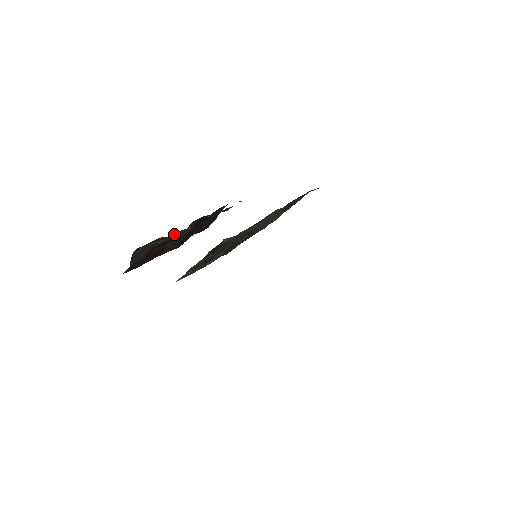
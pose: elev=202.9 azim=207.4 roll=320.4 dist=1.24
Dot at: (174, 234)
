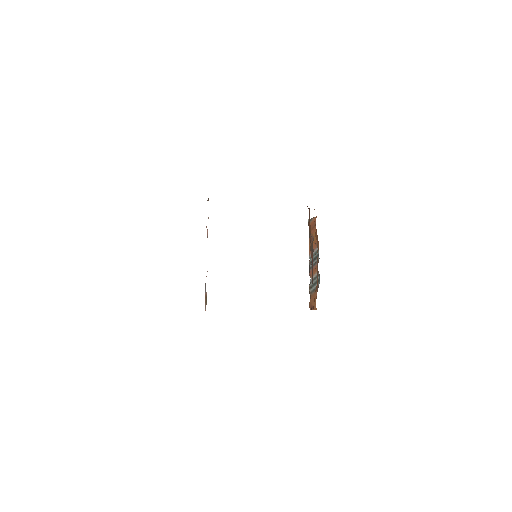
Dot at: occluded
